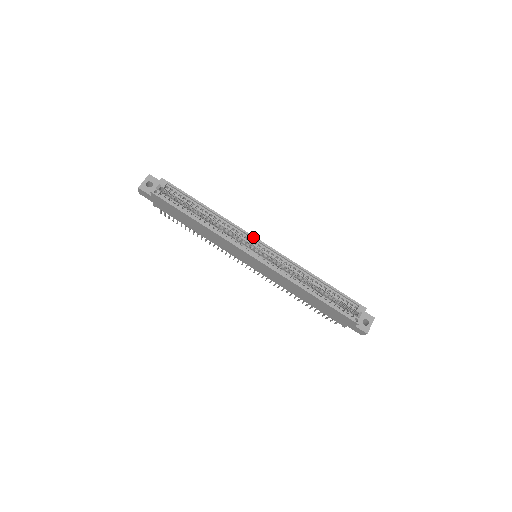
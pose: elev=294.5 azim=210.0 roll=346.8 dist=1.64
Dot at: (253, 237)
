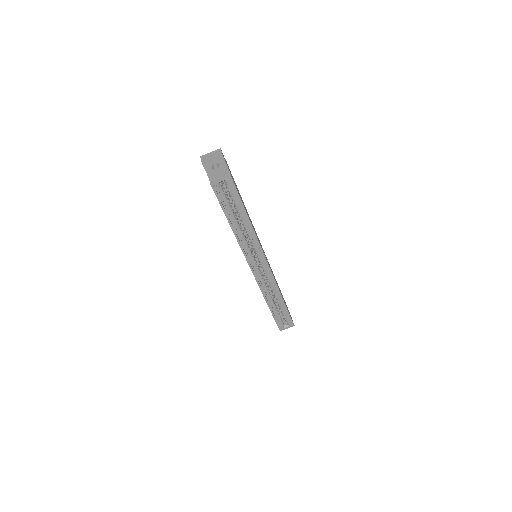
Dot at: (264, 257)
